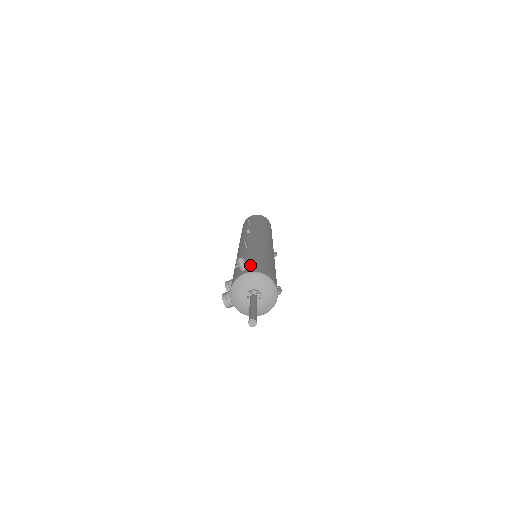
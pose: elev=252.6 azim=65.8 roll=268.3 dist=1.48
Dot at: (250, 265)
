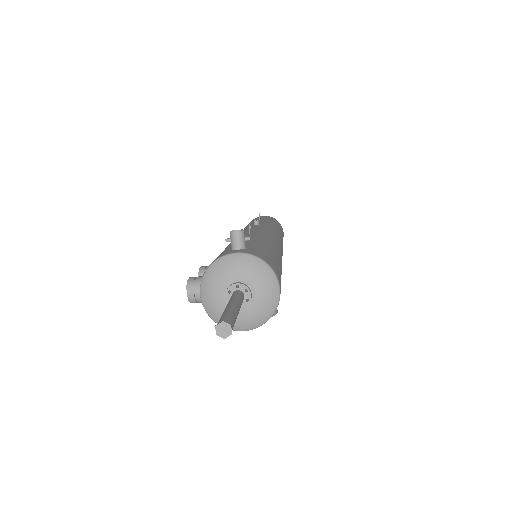
Dot at: (249, 247)
